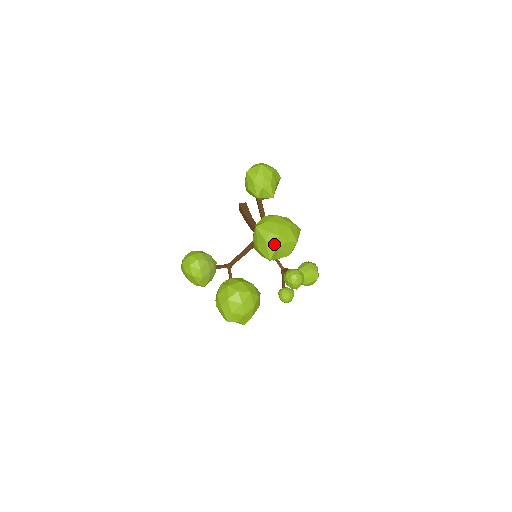
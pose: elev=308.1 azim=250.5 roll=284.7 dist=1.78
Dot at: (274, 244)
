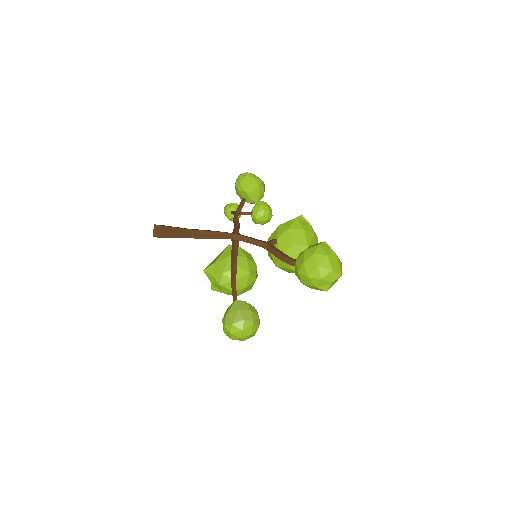
Dot at: occluded
